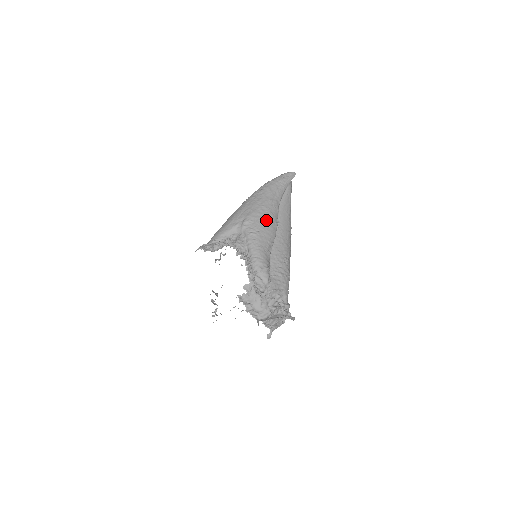
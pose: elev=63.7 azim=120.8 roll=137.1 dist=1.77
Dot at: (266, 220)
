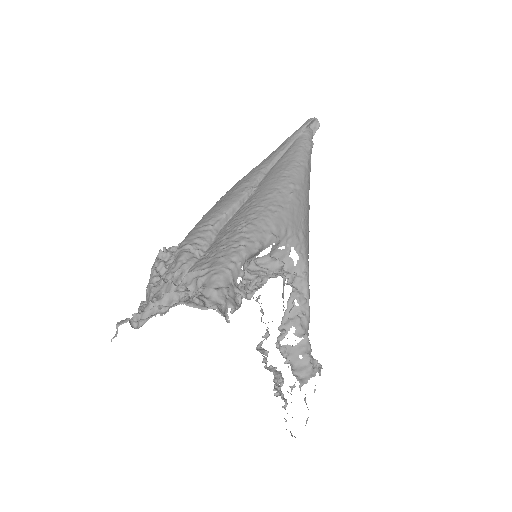
Dot at: (229, 192)
